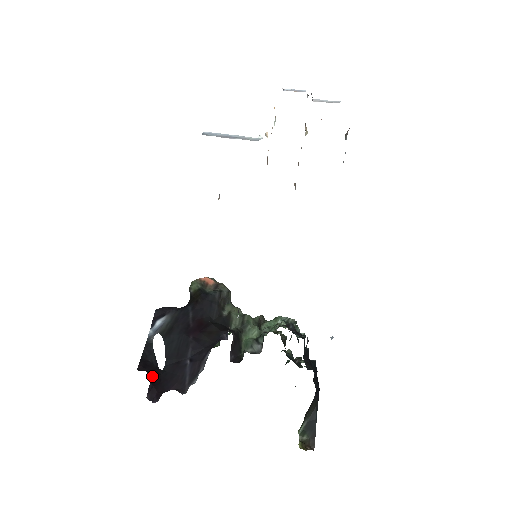
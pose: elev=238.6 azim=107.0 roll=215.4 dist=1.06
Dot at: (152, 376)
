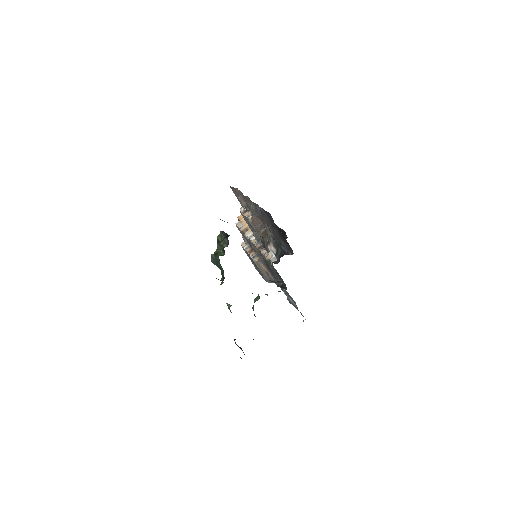
Dot at: occluded
